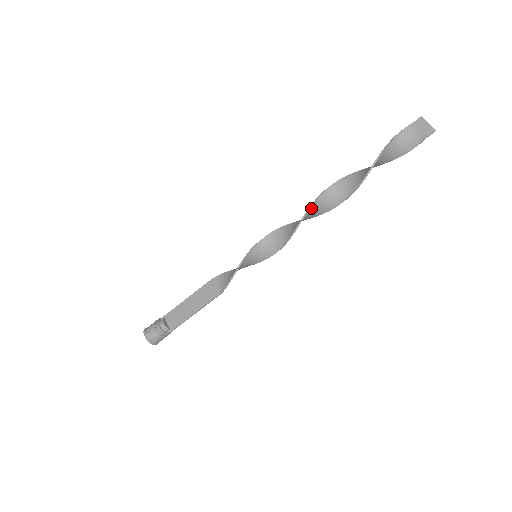
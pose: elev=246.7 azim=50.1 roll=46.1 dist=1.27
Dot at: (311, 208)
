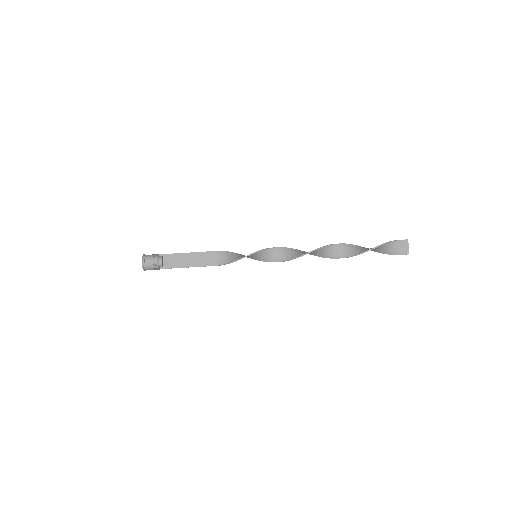
Dot at: (312, 252)
